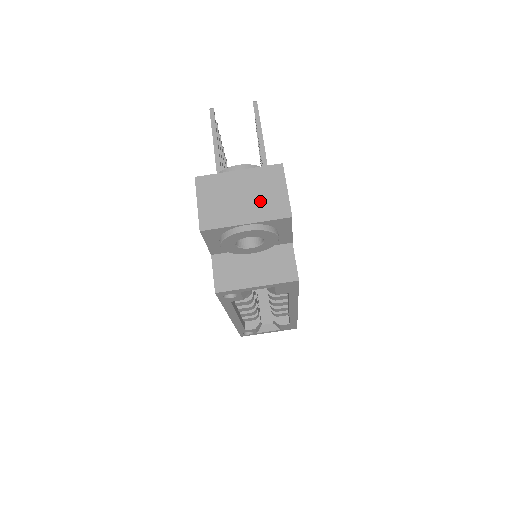
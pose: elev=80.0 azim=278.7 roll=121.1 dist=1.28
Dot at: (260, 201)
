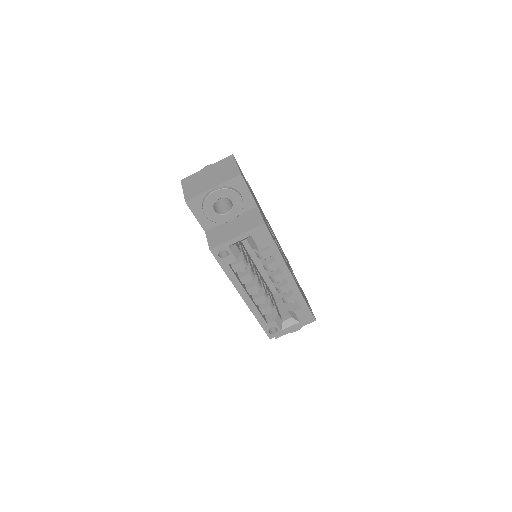
Dot at: (221, 175)
